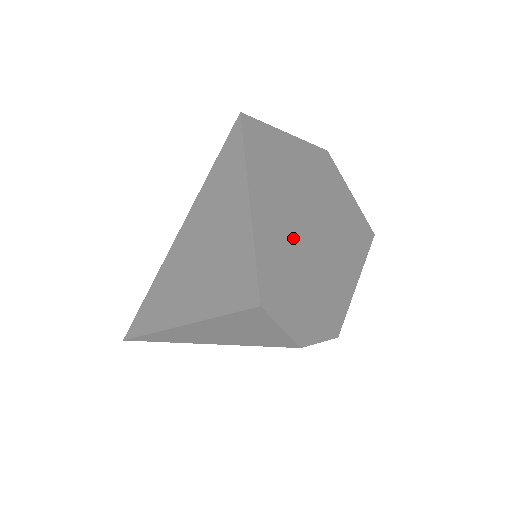
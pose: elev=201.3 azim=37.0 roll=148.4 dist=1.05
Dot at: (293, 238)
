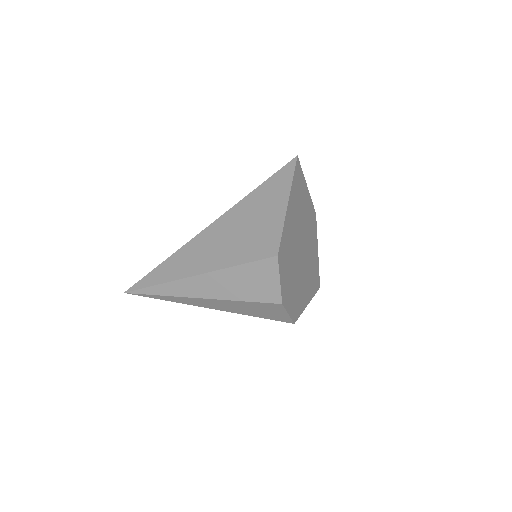
Dot at: (295, 239)
